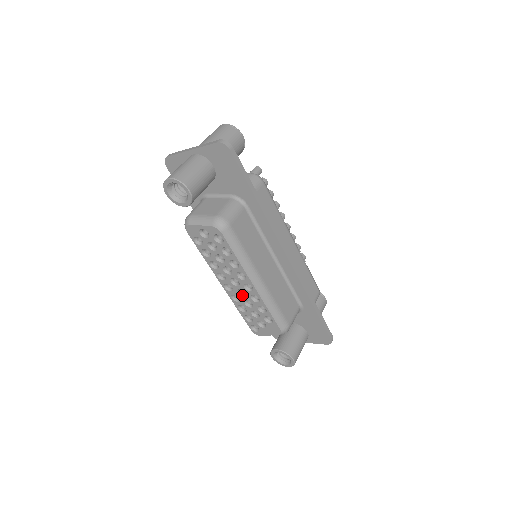
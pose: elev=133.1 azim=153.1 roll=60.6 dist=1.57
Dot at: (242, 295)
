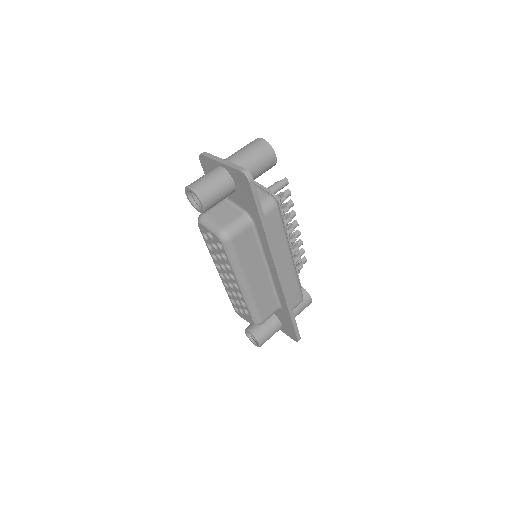
Dot at: (231, 286)
